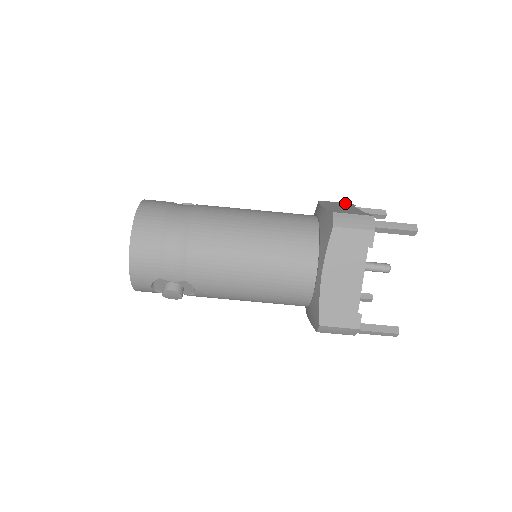
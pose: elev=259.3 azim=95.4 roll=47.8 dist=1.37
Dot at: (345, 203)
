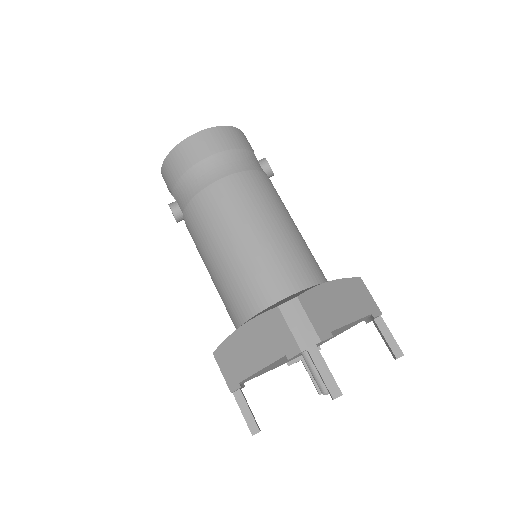
Dot at: (374, 306)
